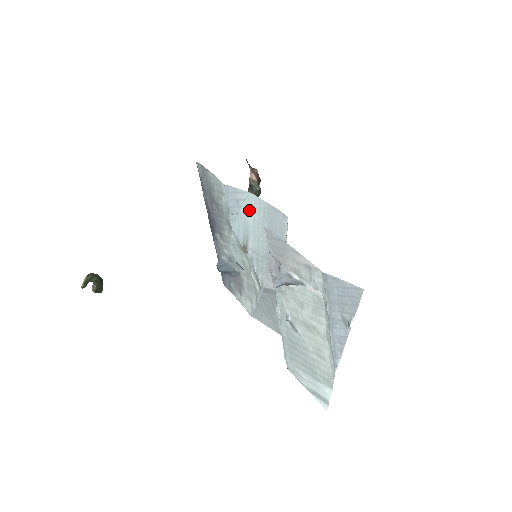
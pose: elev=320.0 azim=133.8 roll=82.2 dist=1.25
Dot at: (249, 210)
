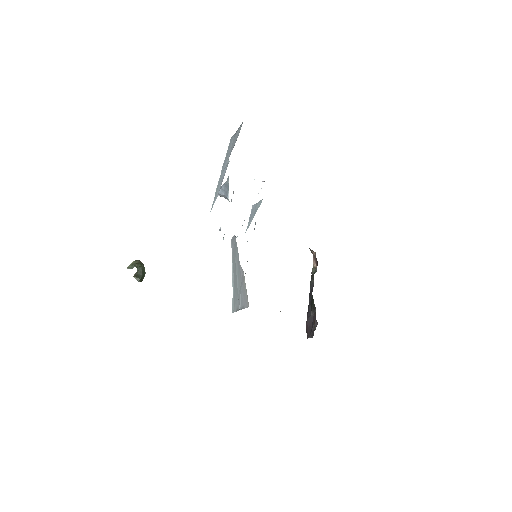
Dot at: occluded
